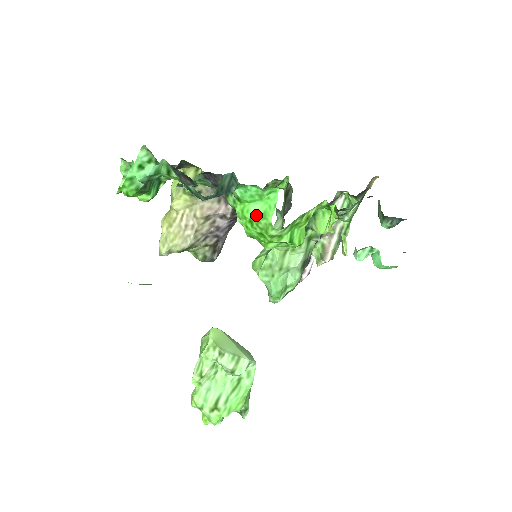
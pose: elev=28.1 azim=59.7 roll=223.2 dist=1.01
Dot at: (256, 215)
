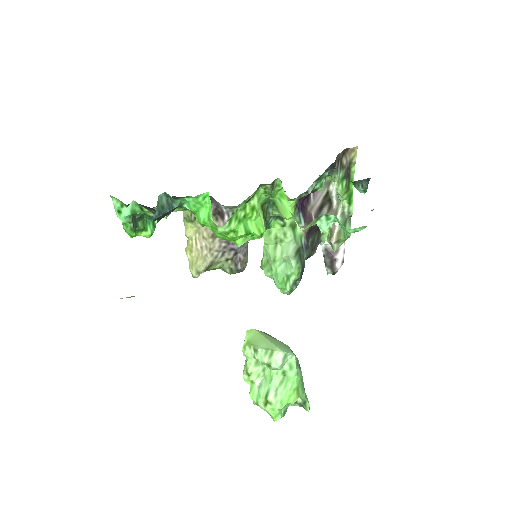
Dot at: (205, 220)
